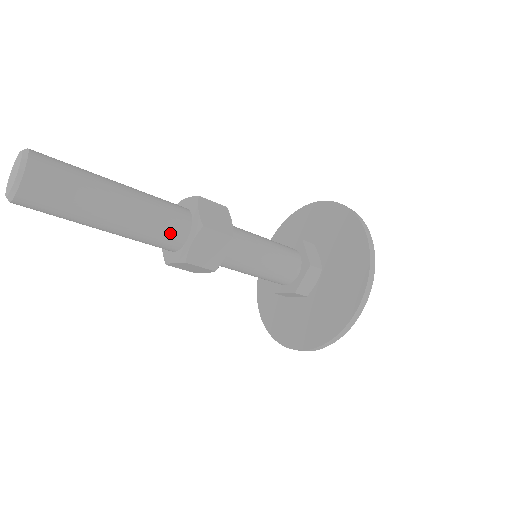
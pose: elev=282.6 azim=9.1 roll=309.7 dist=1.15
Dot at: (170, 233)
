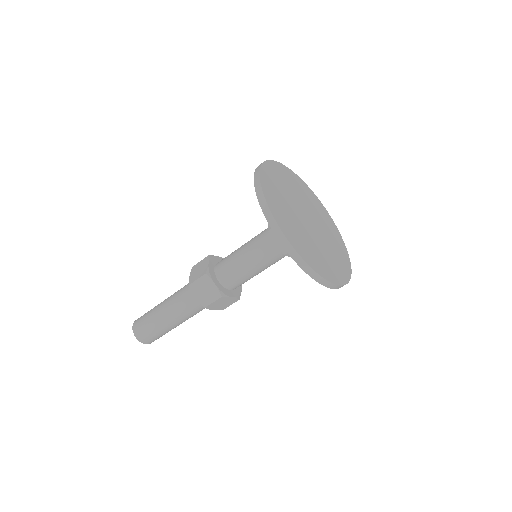
Dot at: (201, 309)
